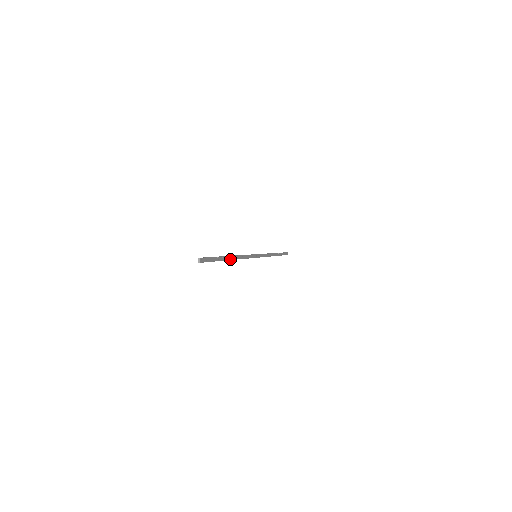
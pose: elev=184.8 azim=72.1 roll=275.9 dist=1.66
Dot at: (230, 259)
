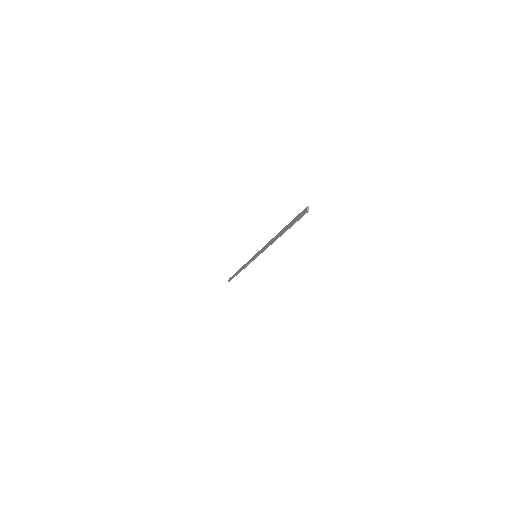
Dot at: (280, 236)
